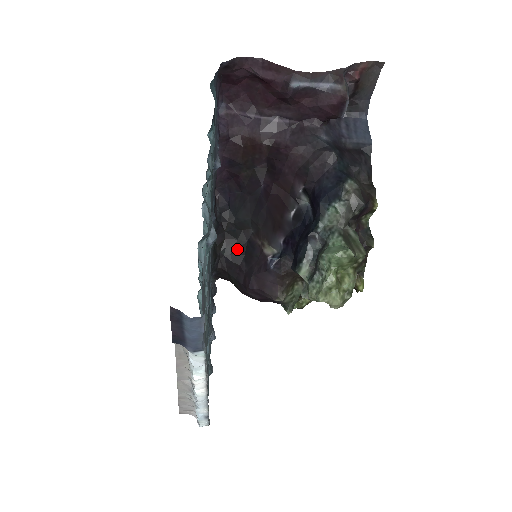
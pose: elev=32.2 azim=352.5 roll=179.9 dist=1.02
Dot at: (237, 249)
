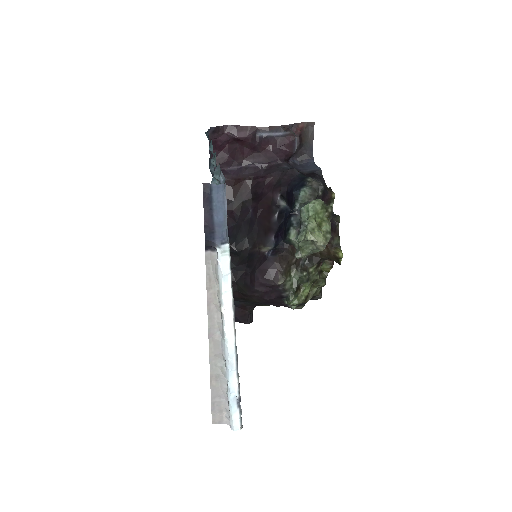
Dot at: (240, 262)
